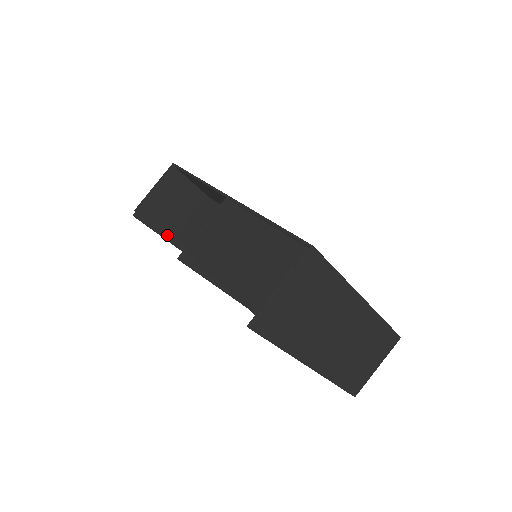
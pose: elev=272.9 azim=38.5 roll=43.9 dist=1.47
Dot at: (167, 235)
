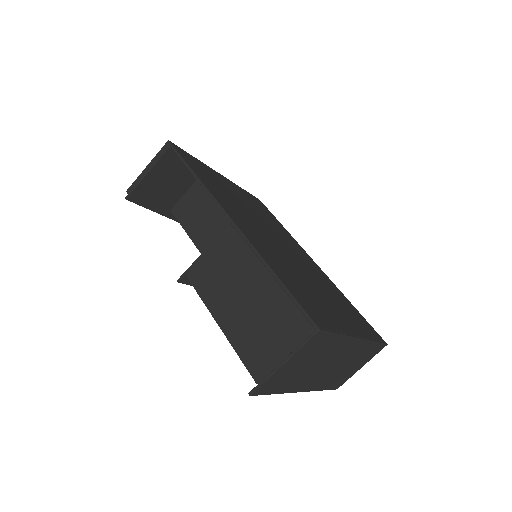
Dot at: (162, 210)
